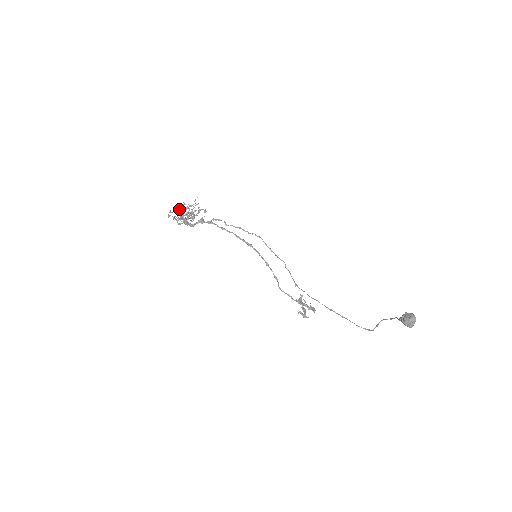
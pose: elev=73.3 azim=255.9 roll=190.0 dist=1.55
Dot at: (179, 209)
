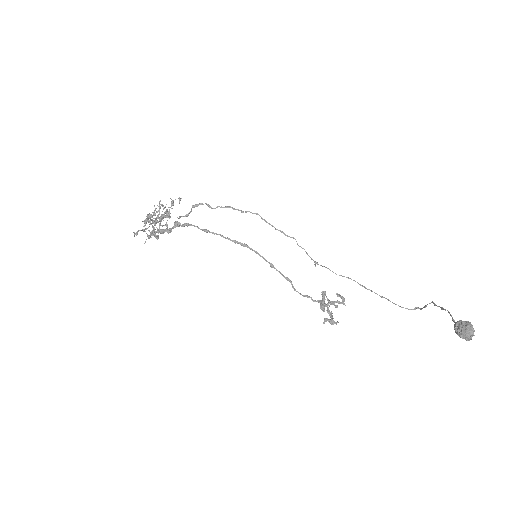
Dot at: (145, 222)
